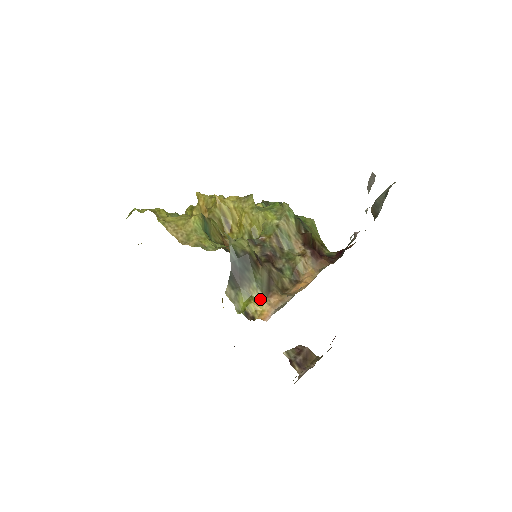
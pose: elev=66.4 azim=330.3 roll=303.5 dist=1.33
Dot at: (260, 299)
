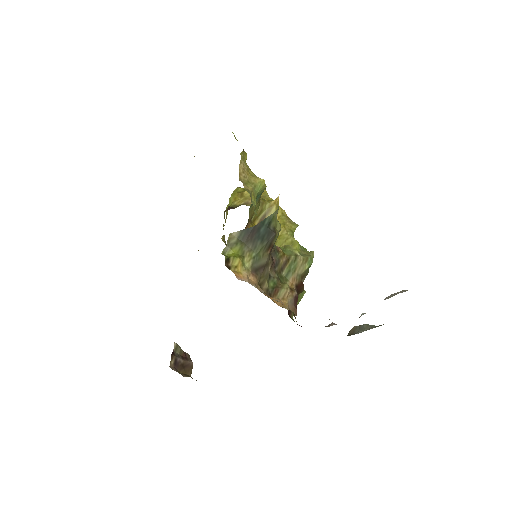
Dot at: (246, 266)
